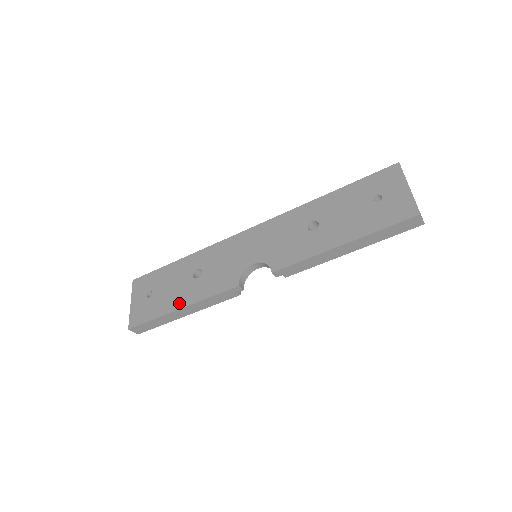
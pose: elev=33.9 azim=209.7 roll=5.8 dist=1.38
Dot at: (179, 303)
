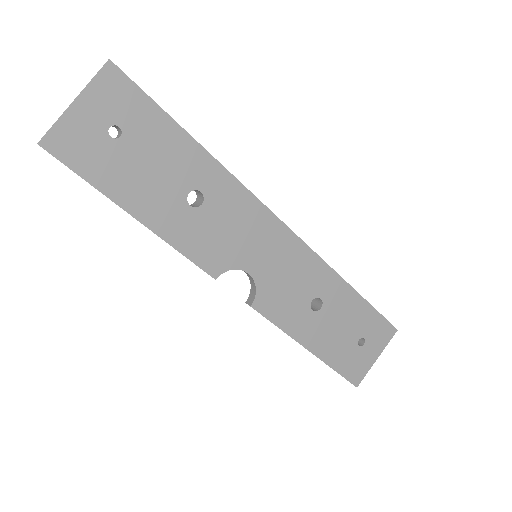
Dot at: (142, 209)
